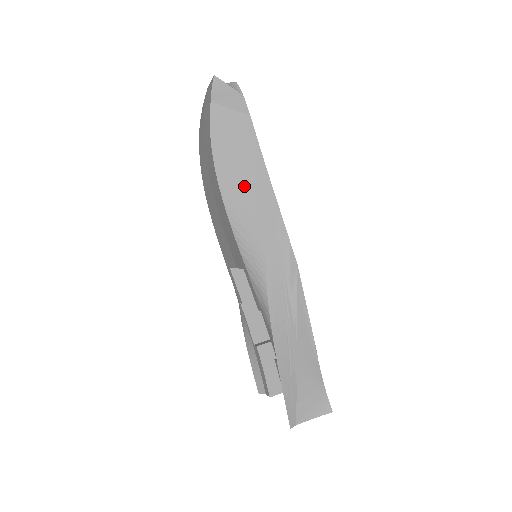
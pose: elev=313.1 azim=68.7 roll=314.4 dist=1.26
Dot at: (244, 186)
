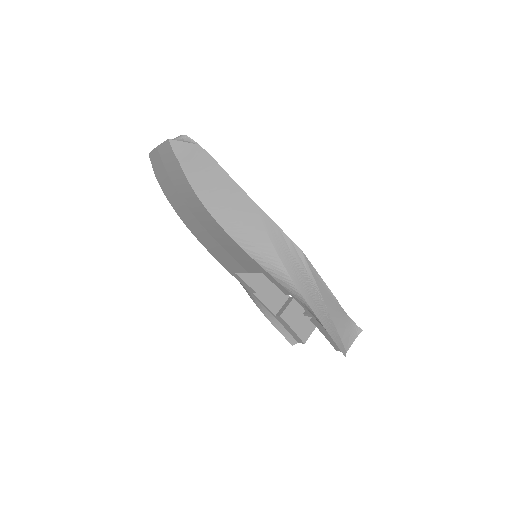
Dot at: (238, 215)
